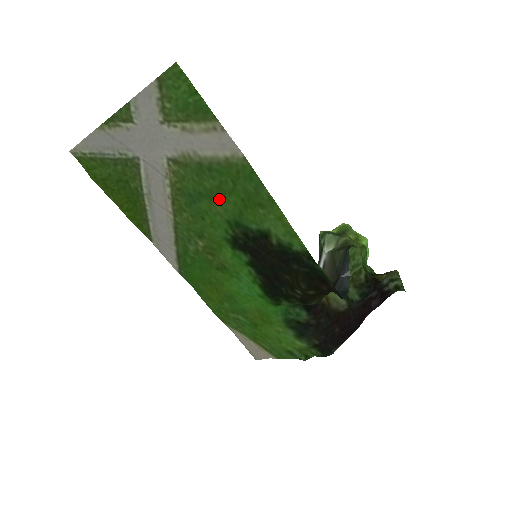
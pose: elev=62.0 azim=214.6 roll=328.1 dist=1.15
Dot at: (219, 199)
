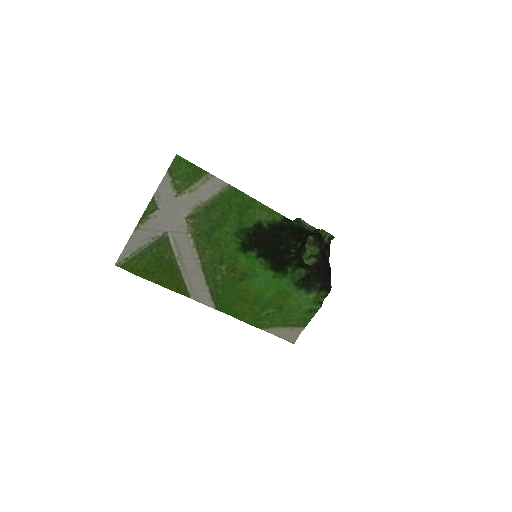
Dot at: (225, 222)
